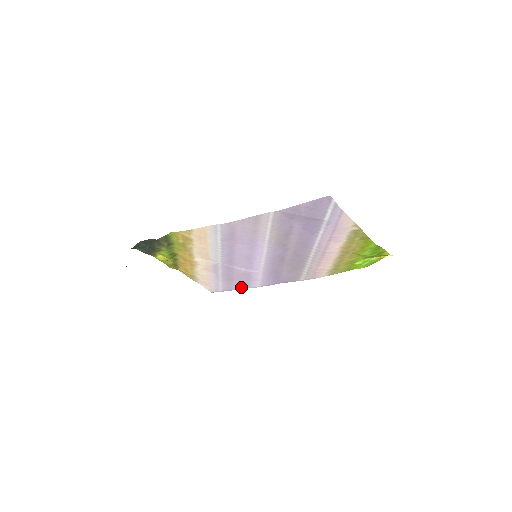
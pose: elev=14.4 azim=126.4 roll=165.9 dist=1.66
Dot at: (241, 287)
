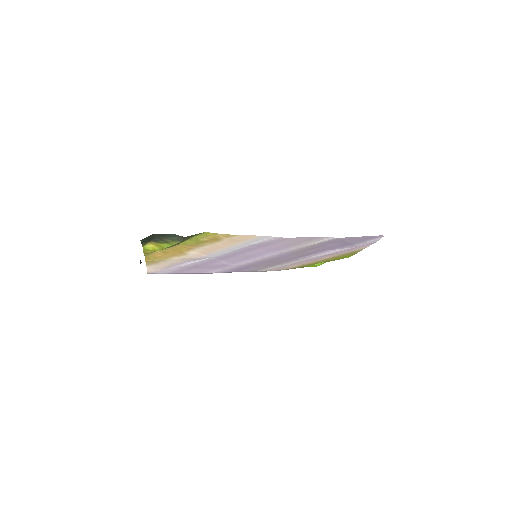
Dot at: (192, 272)
